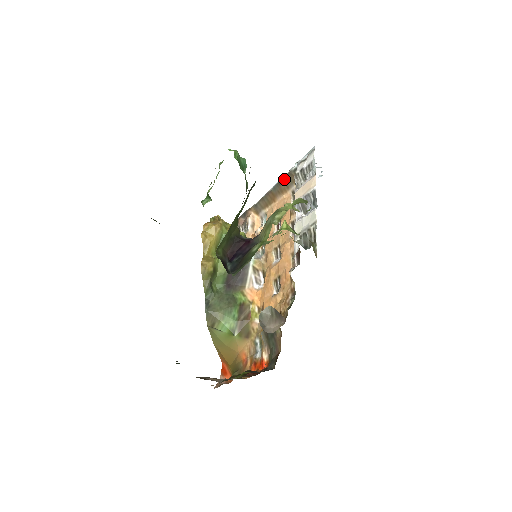
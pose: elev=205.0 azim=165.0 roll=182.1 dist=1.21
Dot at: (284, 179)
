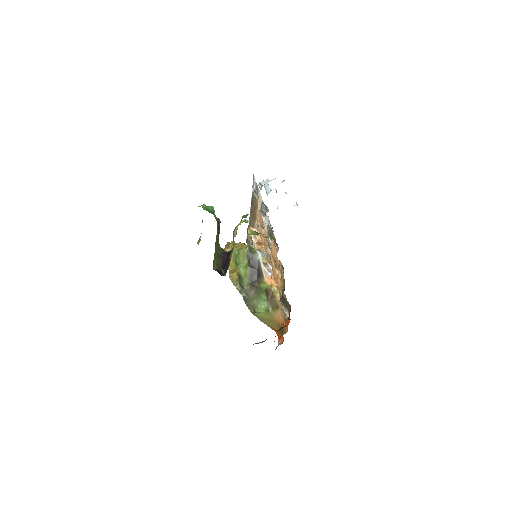
Dot at: (252, 200)
